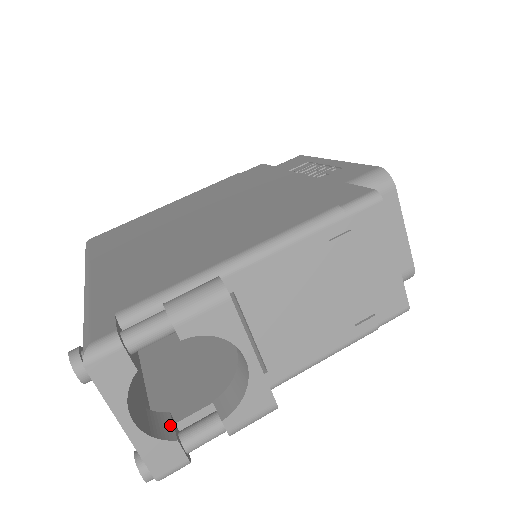
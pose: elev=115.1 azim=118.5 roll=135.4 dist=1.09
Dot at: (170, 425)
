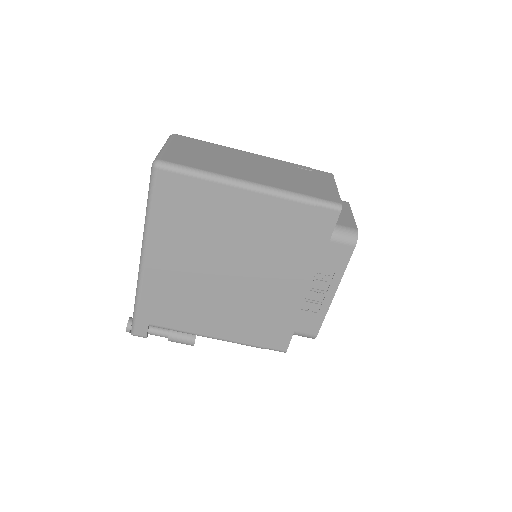
Dot at: occluded
